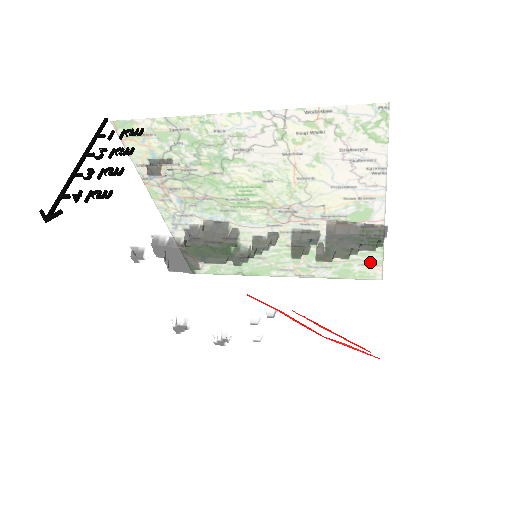
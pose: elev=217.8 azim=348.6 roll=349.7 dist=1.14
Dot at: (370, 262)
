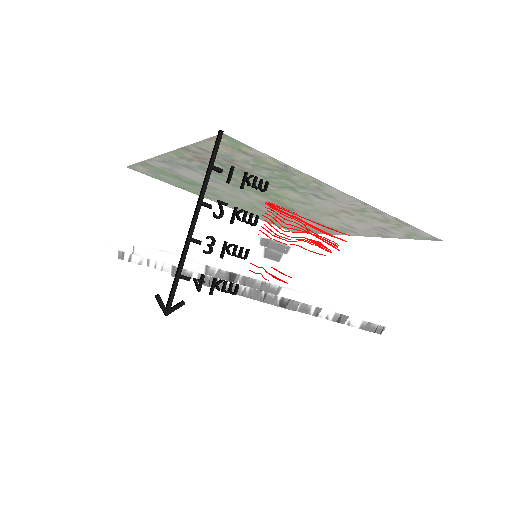
Dot at: occluded
